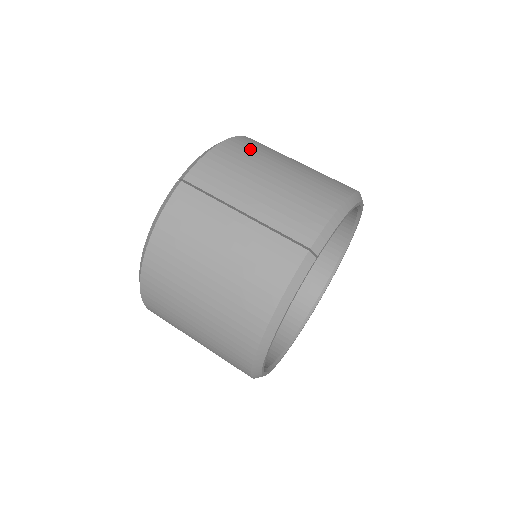
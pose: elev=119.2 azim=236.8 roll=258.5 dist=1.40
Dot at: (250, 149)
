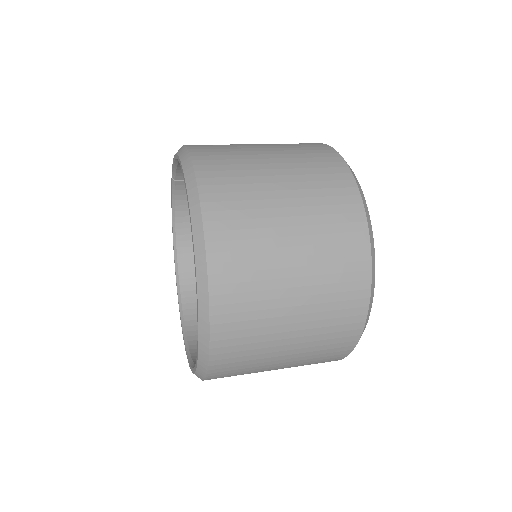
Dot at: occluded
